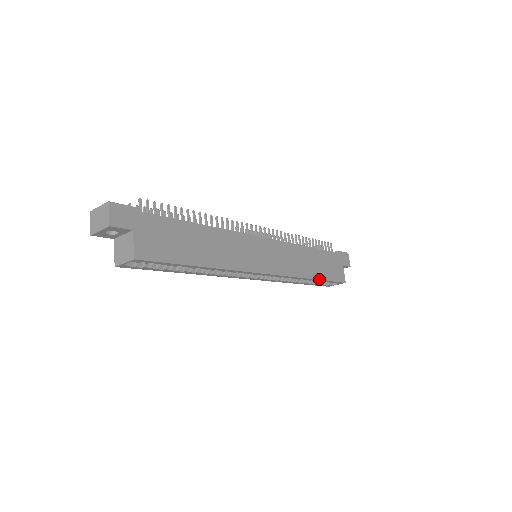
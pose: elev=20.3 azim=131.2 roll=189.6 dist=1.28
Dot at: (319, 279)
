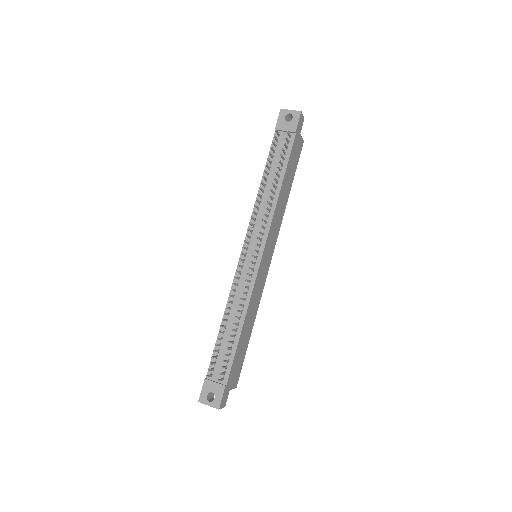
Dot at: occluded
